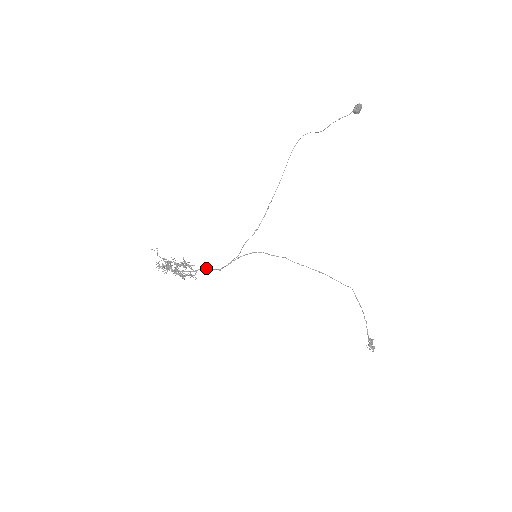
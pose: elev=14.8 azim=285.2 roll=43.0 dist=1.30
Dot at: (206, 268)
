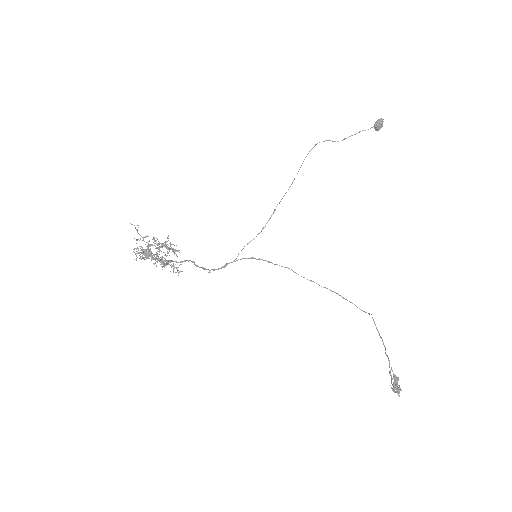
Dot at: (194, 262)
